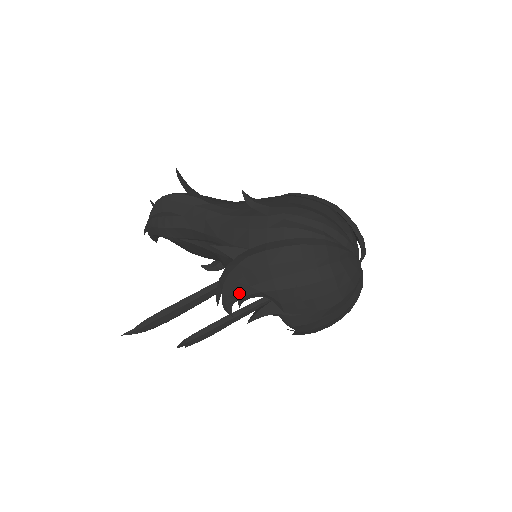
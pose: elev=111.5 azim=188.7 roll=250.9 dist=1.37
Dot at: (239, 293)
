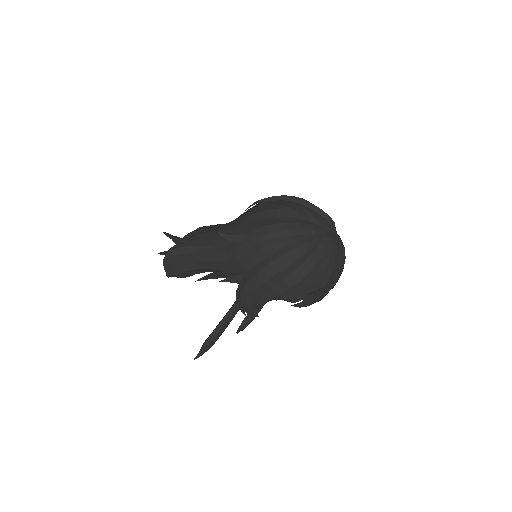
Dot at: (255, 305)
